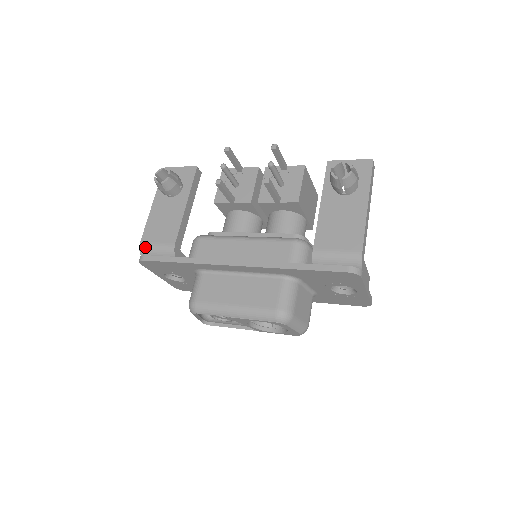
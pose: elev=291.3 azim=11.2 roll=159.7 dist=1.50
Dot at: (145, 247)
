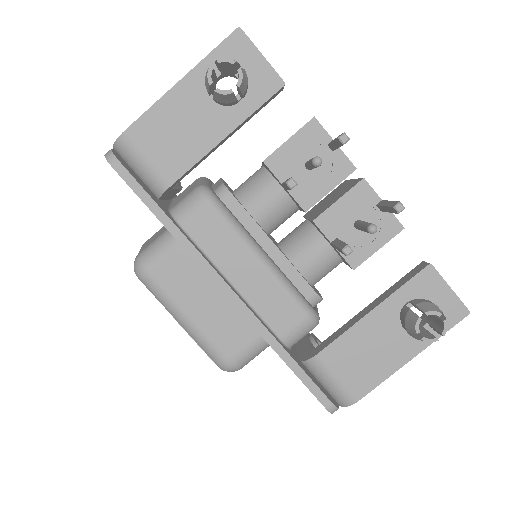
Dot at: (127, 146)
